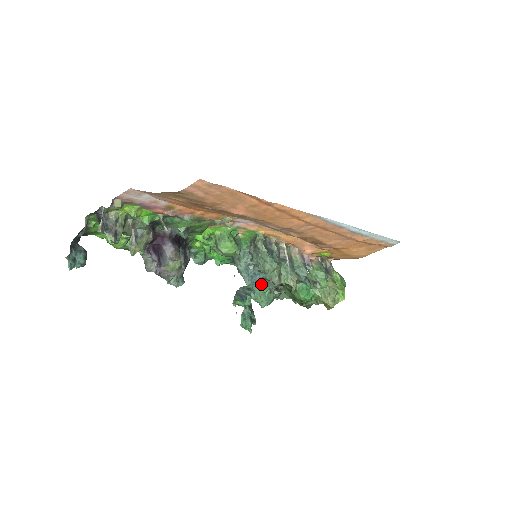
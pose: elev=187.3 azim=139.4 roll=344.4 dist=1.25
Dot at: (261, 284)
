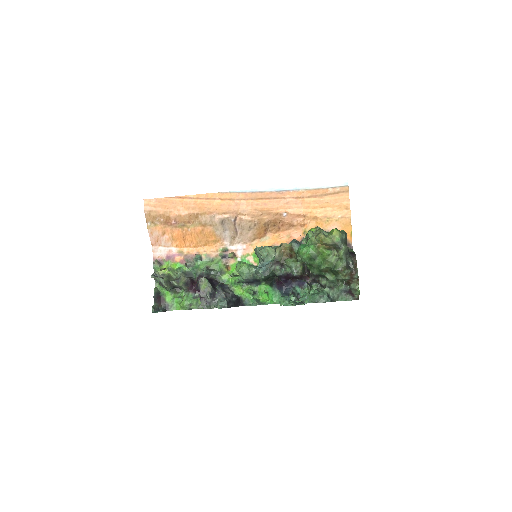
Dot at: (308, 292)
